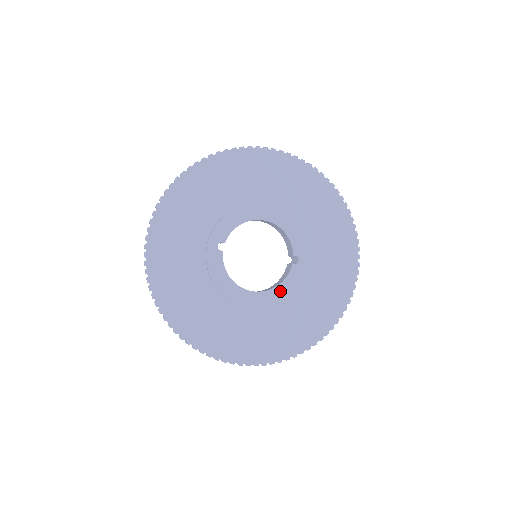
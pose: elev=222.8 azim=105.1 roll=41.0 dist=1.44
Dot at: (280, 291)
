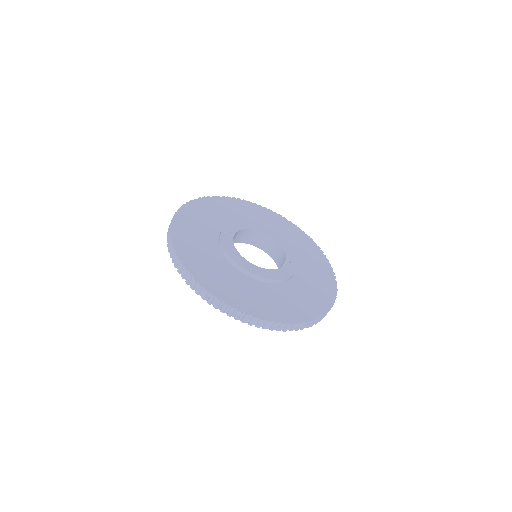
Dot at: (277, 273)
